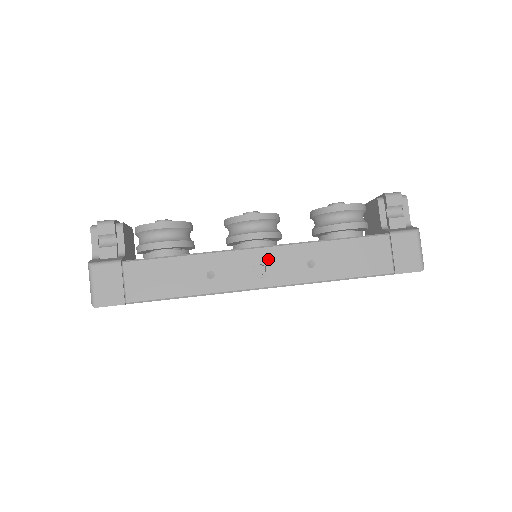
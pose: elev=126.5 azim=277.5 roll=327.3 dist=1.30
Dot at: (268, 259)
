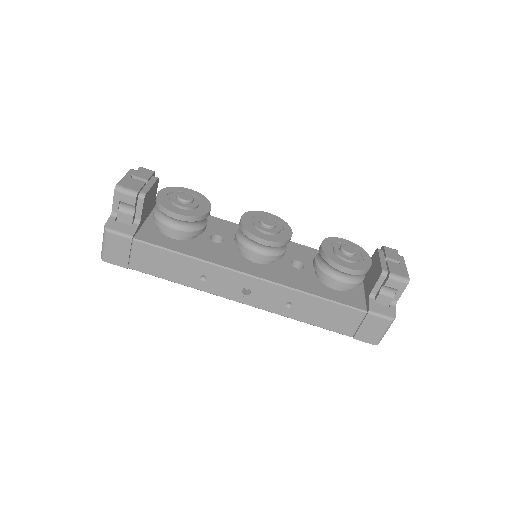
Dot at: (255, 287)
